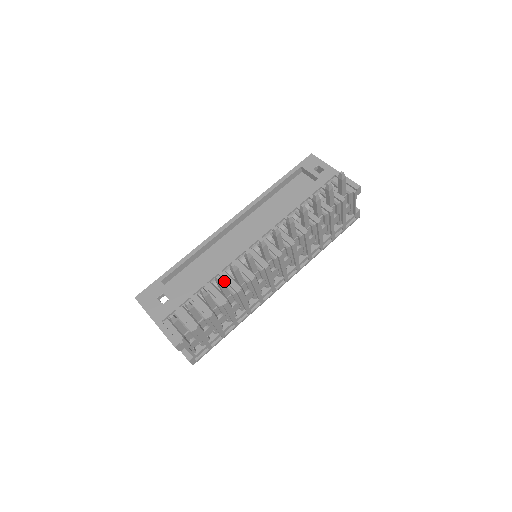
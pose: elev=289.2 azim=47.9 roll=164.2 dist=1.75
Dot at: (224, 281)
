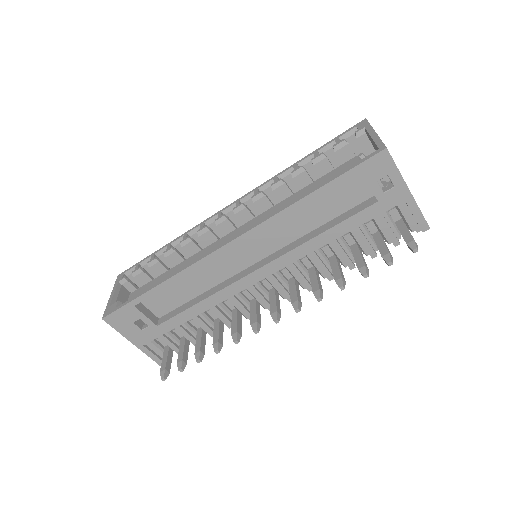
Dot at: (217, 314)
